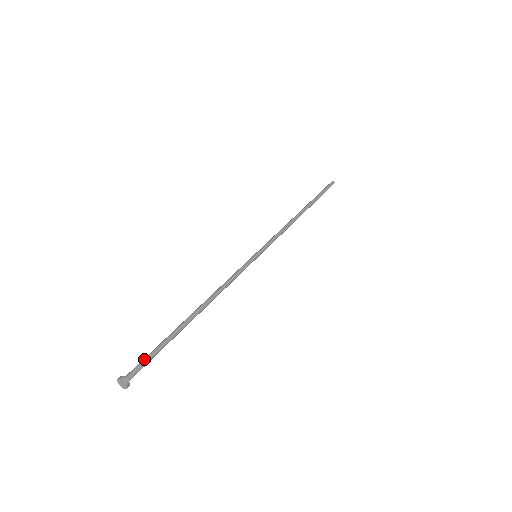
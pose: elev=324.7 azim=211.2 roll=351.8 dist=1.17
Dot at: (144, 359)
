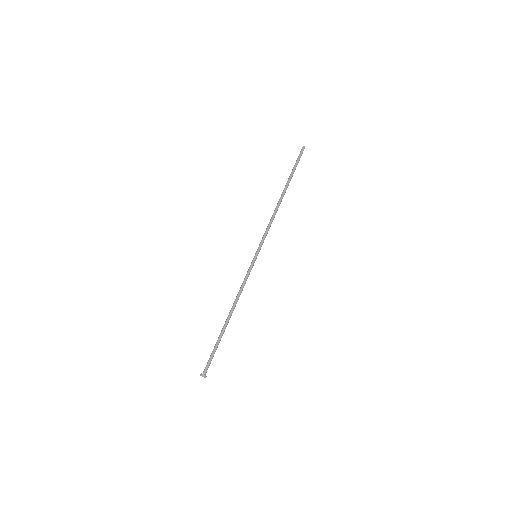
Dot at: (209, 359)
